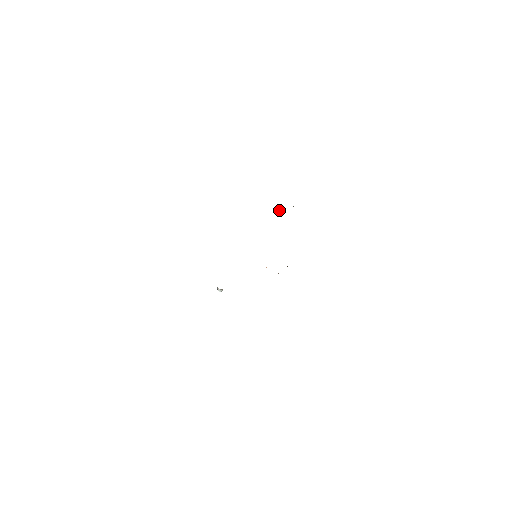
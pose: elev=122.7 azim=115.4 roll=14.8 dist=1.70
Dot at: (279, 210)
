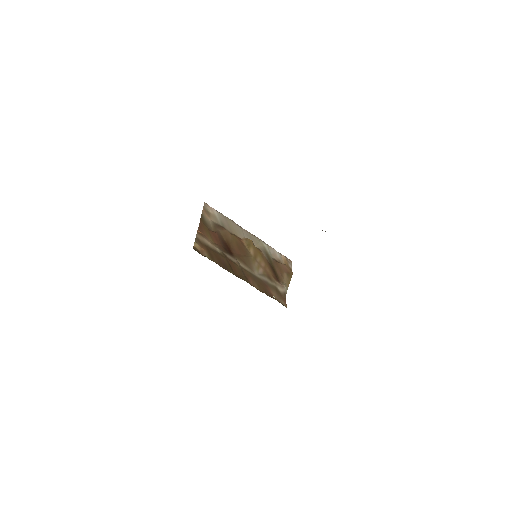
Dot at: occluded
